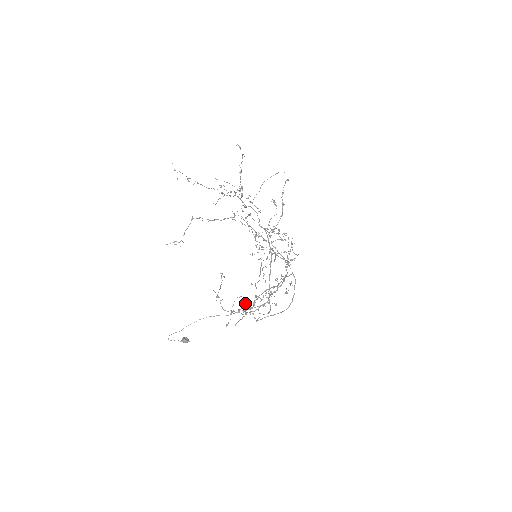
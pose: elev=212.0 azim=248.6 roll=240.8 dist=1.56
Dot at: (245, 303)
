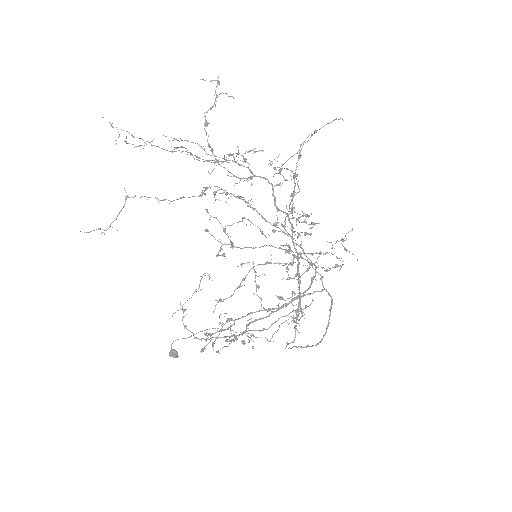
Dot at: occluded
